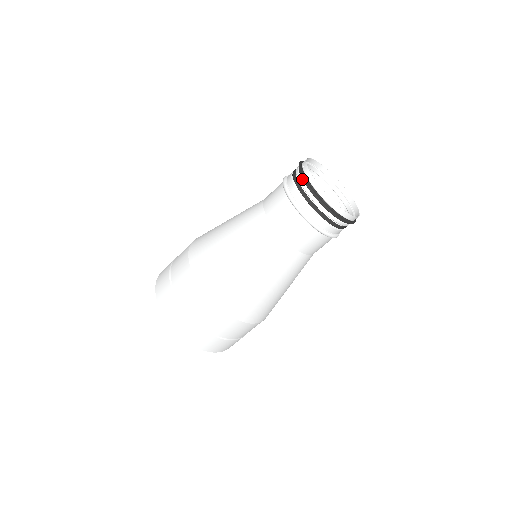
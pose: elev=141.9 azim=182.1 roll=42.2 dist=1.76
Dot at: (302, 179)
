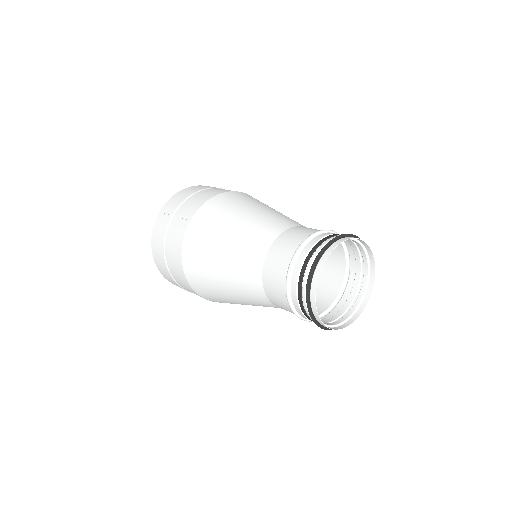
Dot at: (307, 278)
